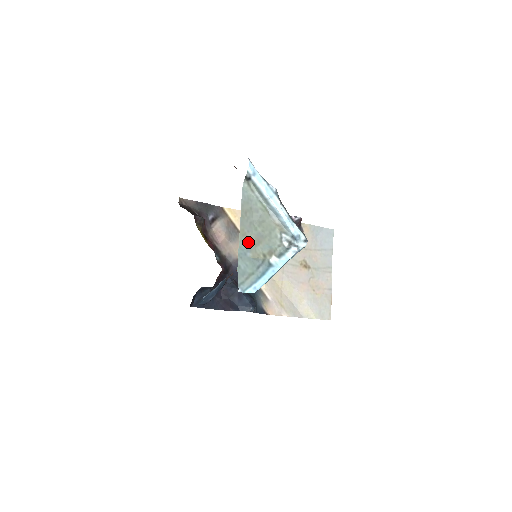
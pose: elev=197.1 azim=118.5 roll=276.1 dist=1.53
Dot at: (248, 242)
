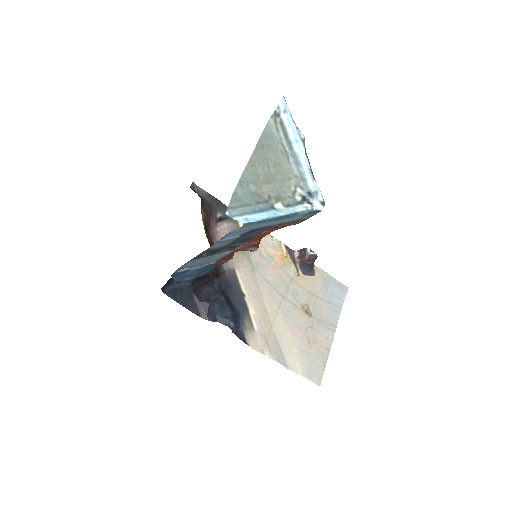
Dot at: (255, 175)
